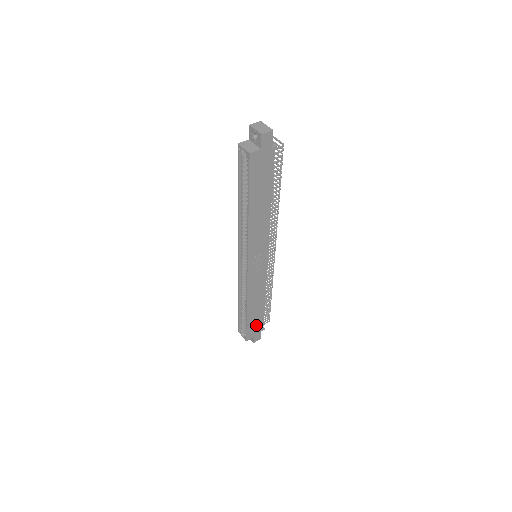
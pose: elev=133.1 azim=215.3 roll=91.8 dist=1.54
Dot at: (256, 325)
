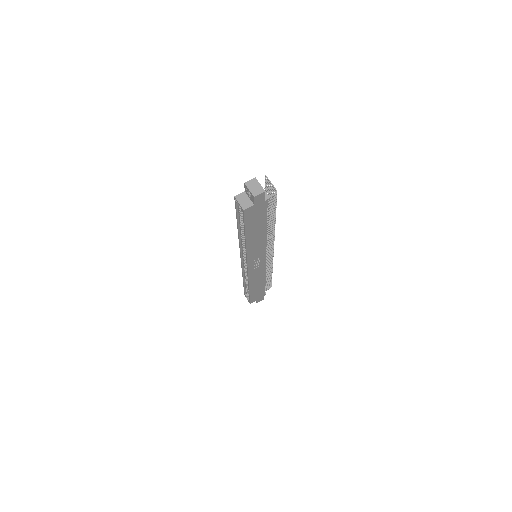
Dot at: (258, 294)
